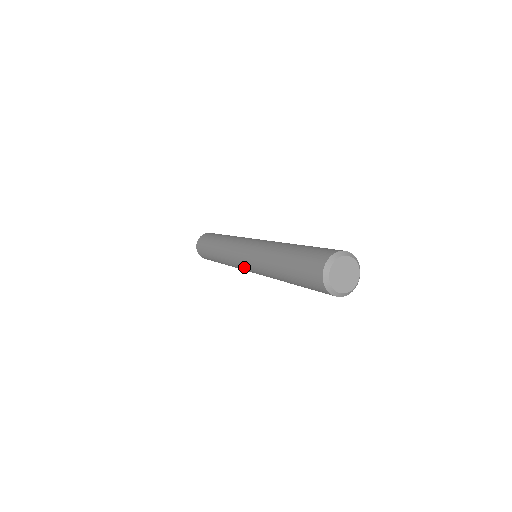
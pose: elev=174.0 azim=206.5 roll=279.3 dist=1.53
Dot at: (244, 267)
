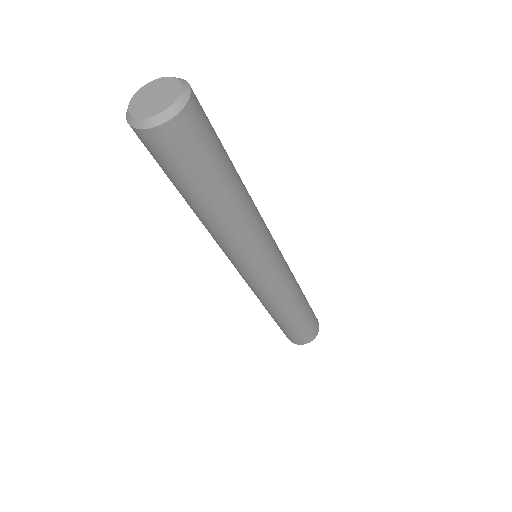
Dot at: occluded
